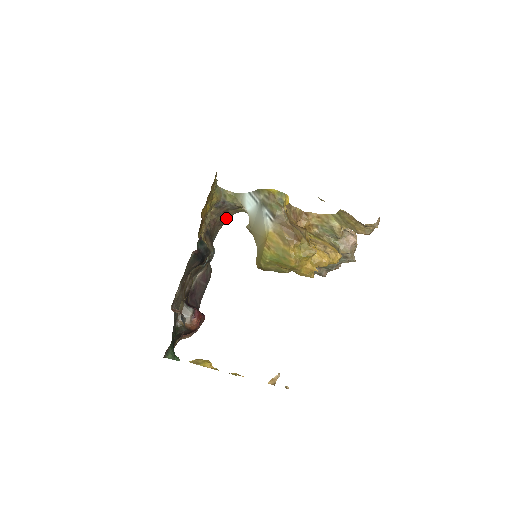
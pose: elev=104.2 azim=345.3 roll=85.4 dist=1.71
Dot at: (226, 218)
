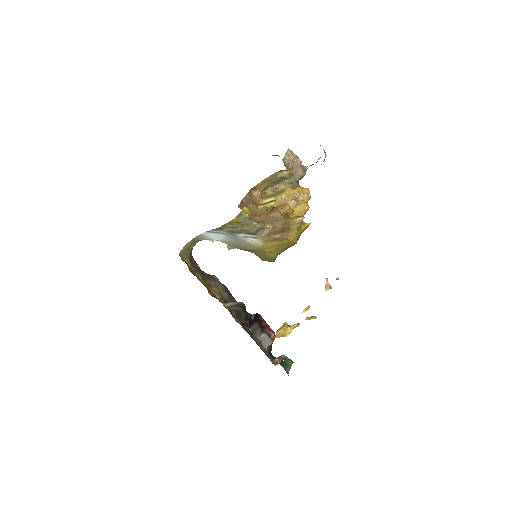
Dot at: occluded
